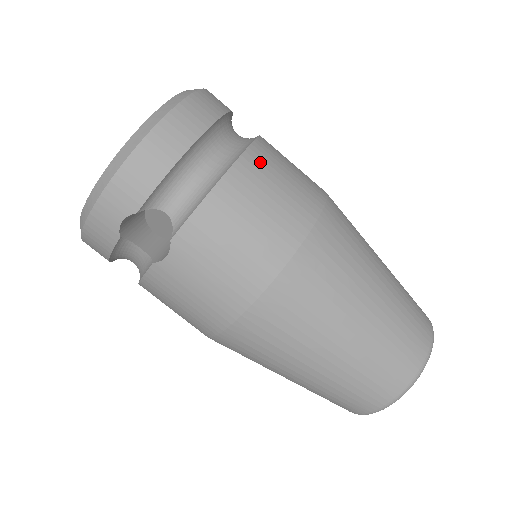
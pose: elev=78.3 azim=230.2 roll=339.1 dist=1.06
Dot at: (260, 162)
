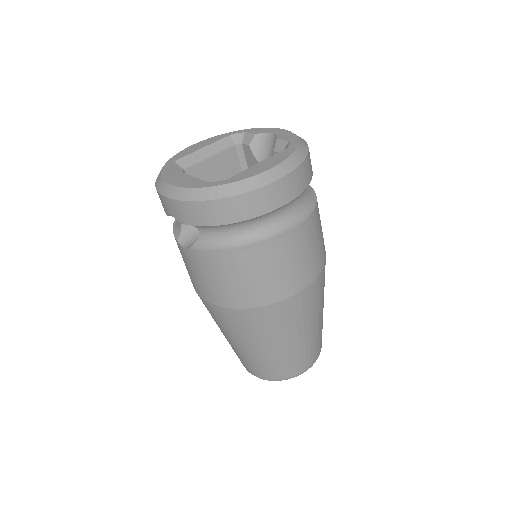
Dot at: (275, 252)
